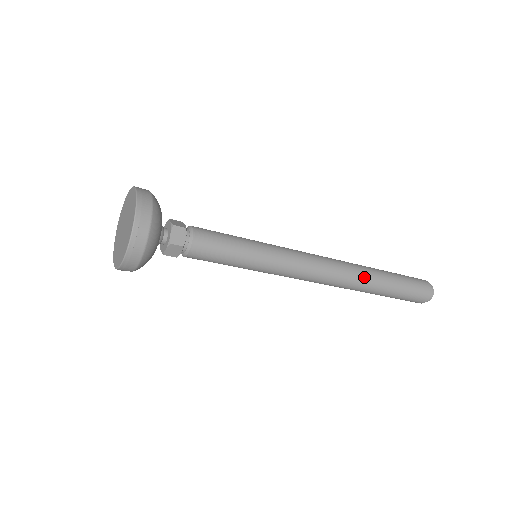
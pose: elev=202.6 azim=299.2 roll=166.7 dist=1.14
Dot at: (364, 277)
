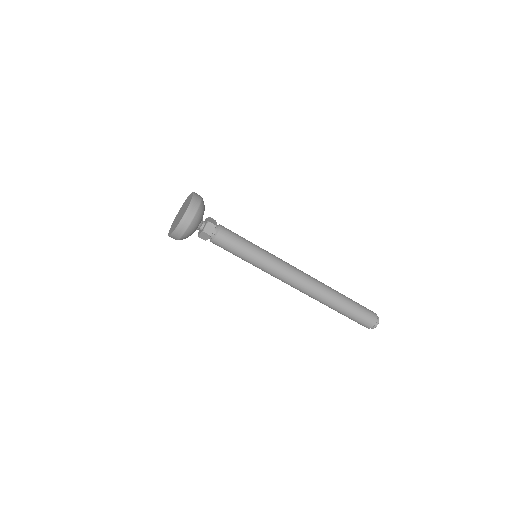
Dot at: (327, 287)
